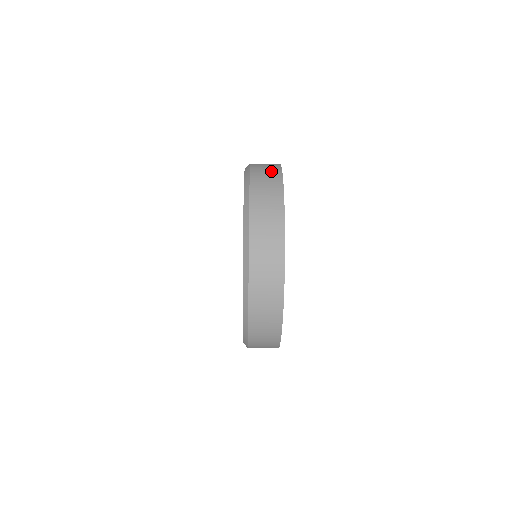
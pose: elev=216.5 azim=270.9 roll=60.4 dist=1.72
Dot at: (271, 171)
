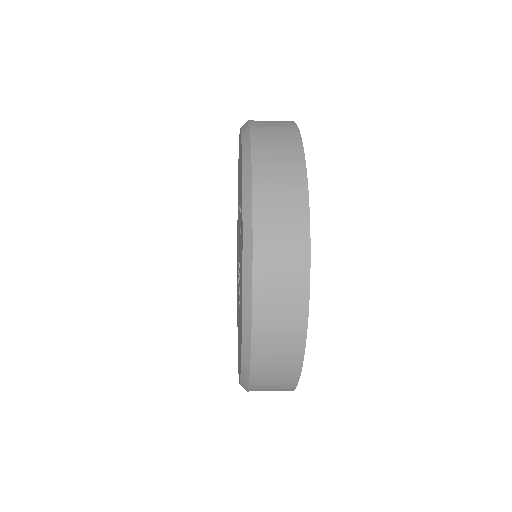
Dot at: (289, 195)
